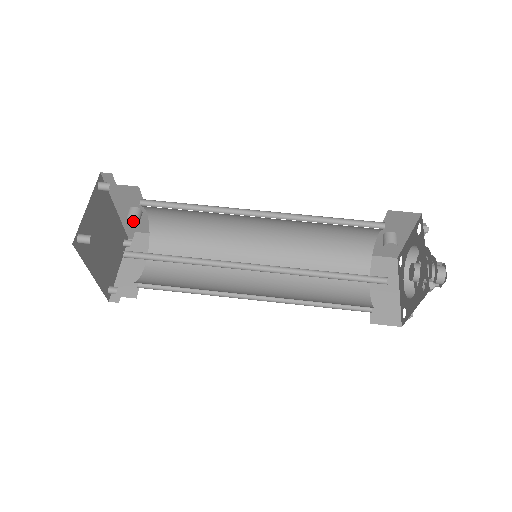
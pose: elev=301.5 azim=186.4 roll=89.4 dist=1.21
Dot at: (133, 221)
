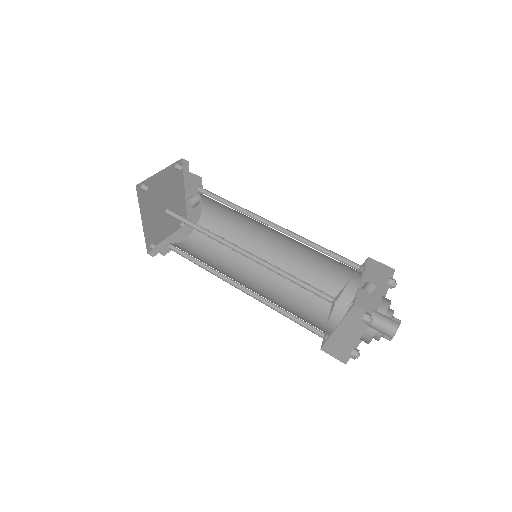
Dot at: (190, 204)
